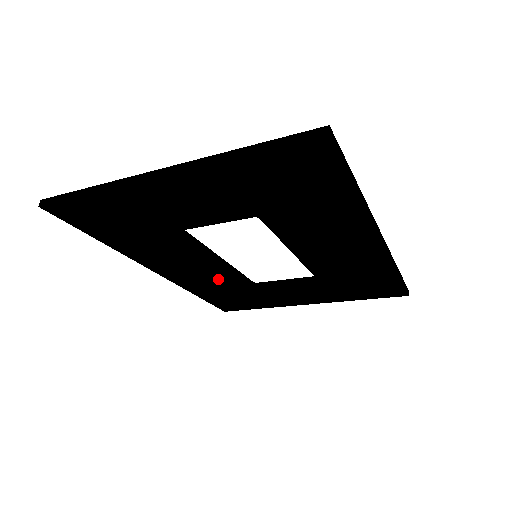
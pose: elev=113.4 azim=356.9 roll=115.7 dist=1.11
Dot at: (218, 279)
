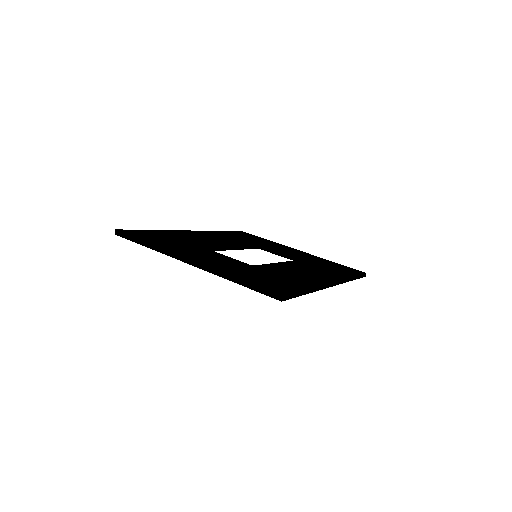
Dot at: occluded
